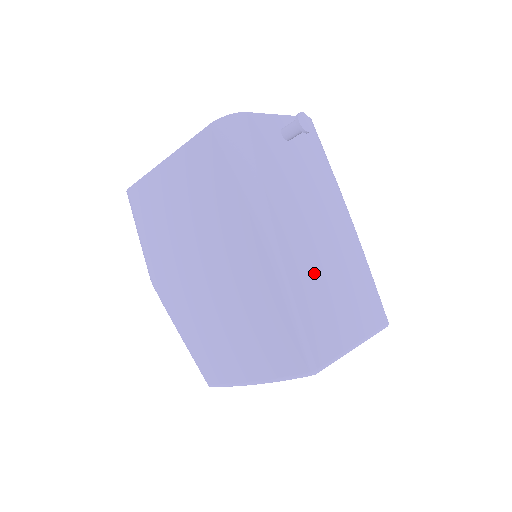
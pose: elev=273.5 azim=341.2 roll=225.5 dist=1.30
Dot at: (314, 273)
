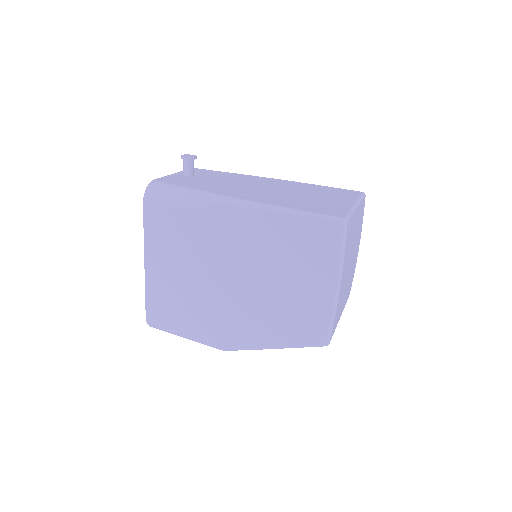
Dot at: (283, 198)
